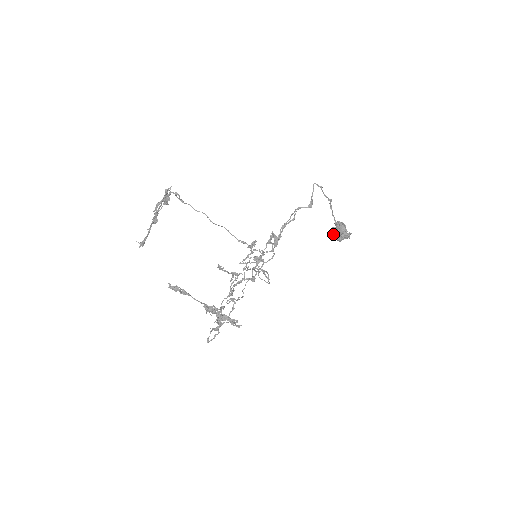
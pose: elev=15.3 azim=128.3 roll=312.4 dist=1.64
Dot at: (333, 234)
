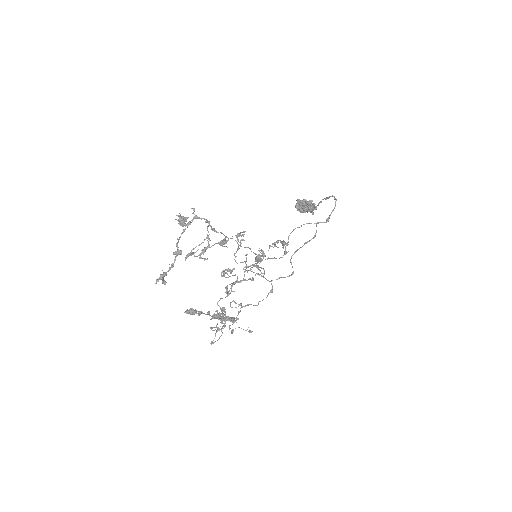
Dot at: (296, 205)
